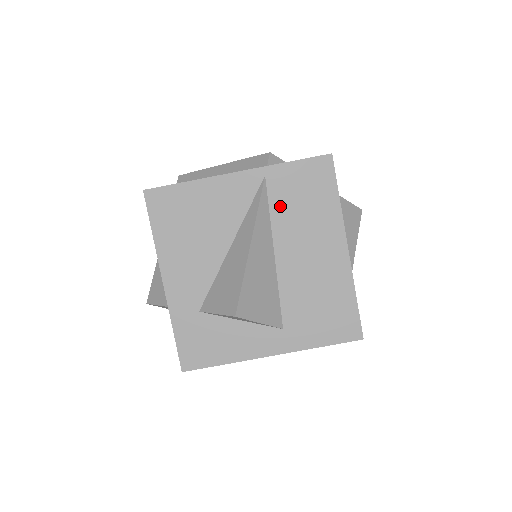
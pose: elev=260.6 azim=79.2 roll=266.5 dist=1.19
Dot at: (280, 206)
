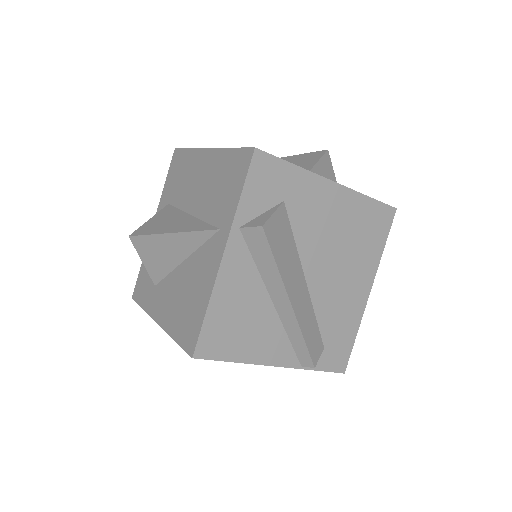
Dot at: occluded
